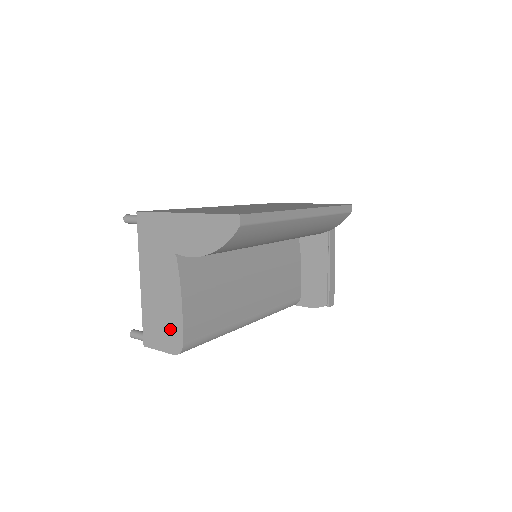
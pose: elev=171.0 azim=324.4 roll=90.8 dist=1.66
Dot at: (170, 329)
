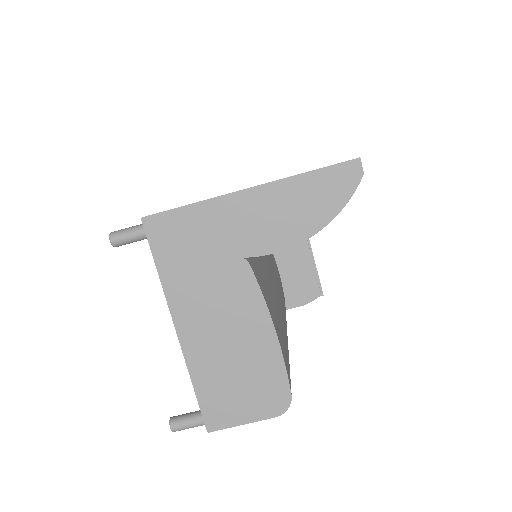
Dot at: (260, 380)
